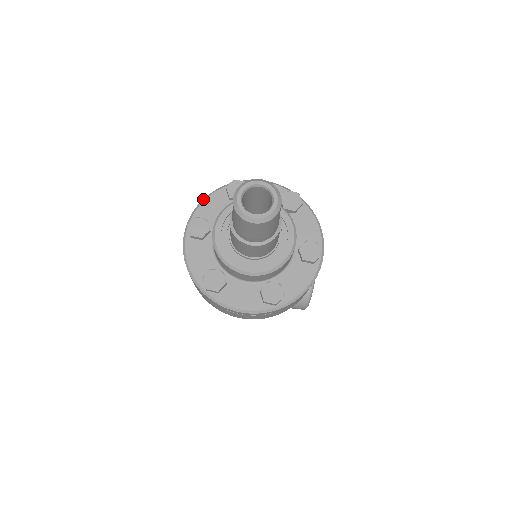
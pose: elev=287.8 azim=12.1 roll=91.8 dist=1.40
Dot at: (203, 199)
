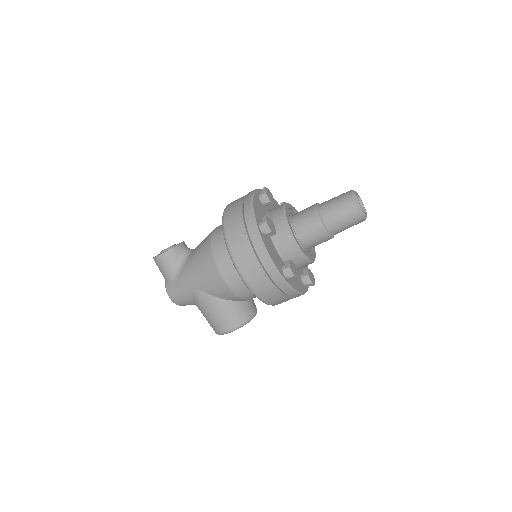
Dot at: occluded
